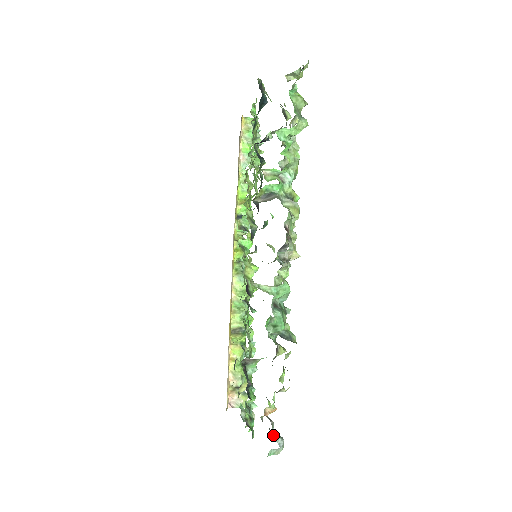
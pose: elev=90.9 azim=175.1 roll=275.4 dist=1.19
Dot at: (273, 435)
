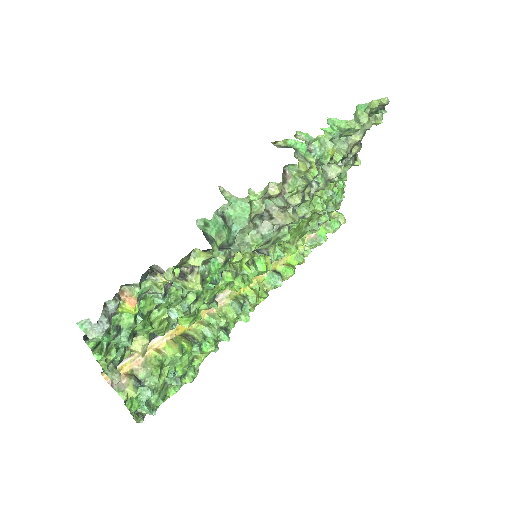
Dot at: (105, 309)
